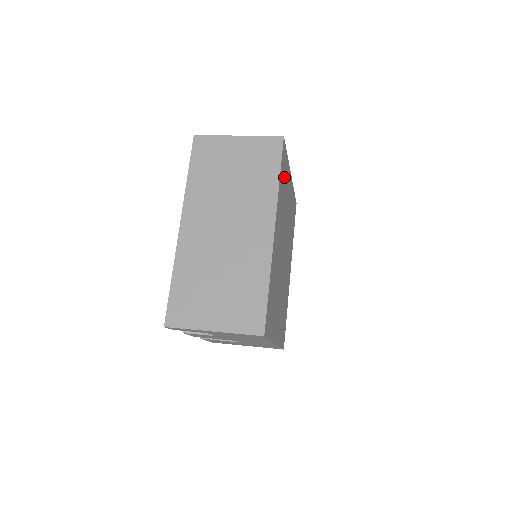
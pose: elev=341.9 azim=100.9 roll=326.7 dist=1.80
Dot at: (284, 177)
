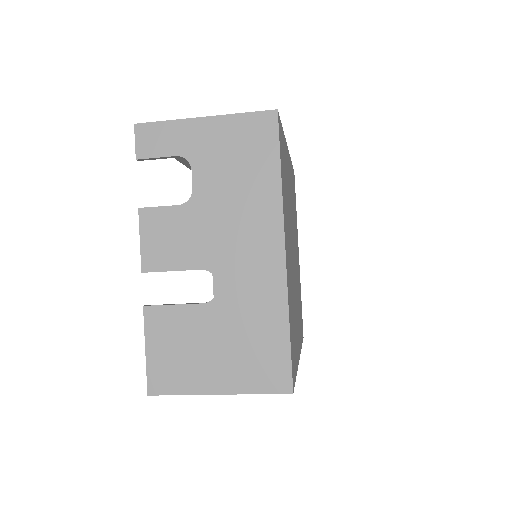
Dot at: (294, 198)
